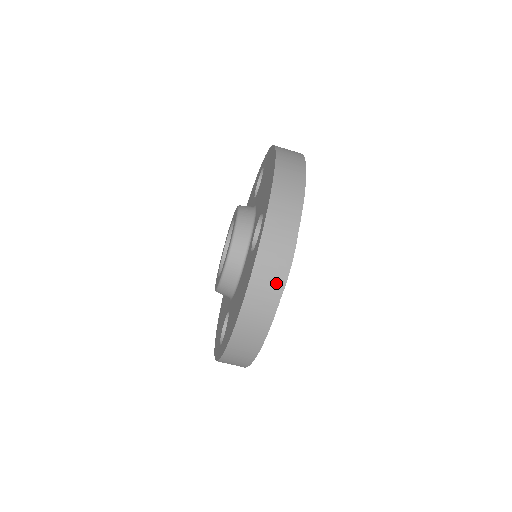
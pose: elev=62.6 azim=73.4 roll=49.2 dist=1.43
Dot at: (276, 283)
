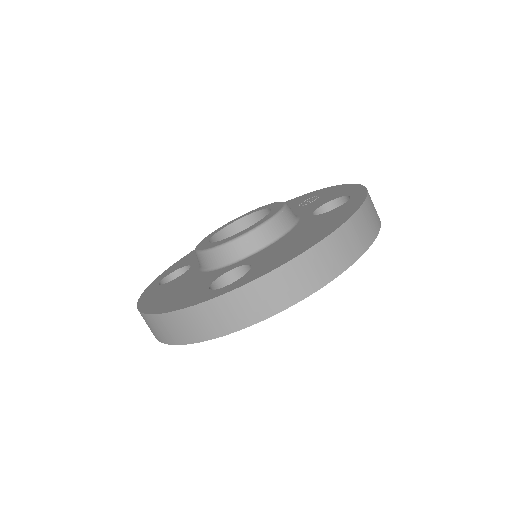
Dot at: (185, 336)
